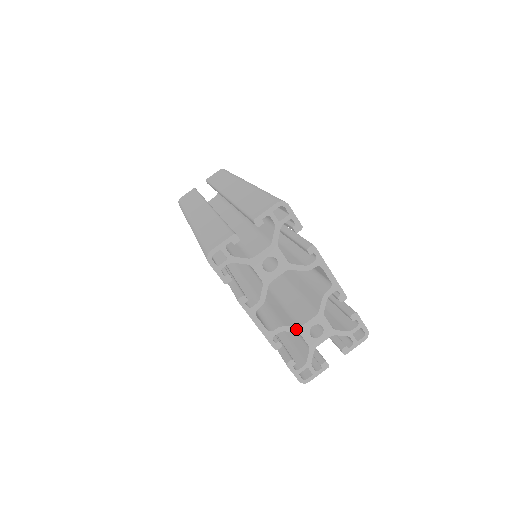
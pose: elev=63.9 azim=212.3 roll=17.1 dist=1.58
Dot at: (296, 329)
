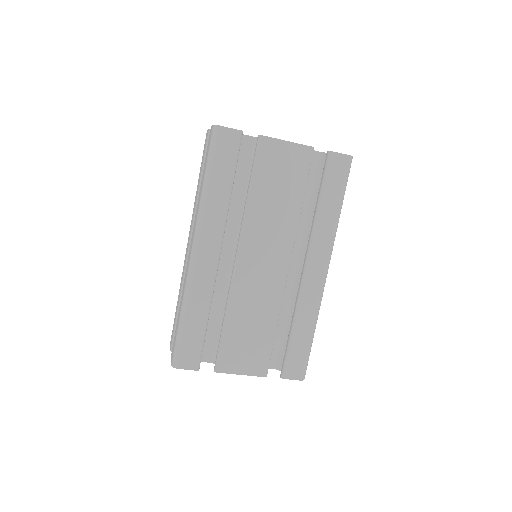
Dot at: occluded
